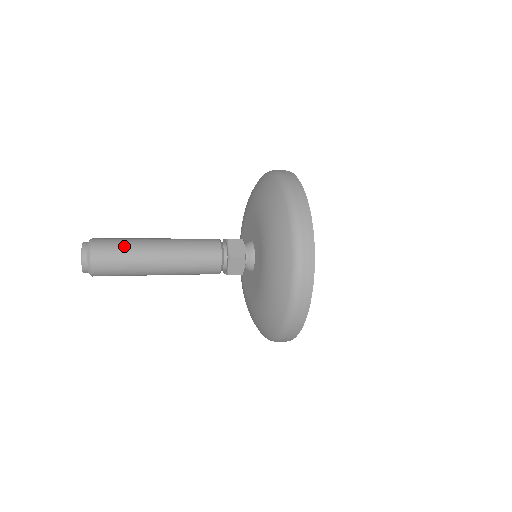
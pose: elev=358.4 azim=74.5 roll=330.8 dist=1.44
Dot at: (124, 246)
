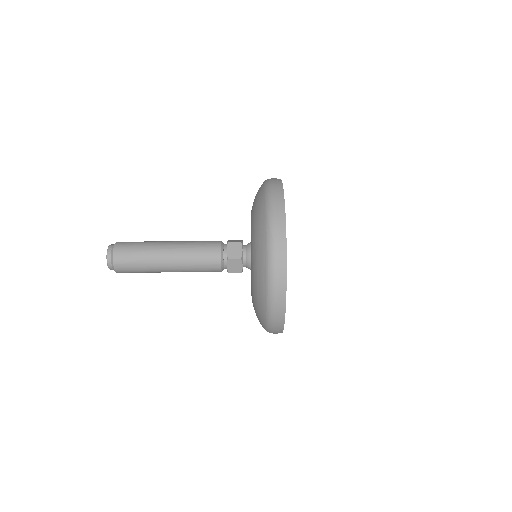
Dot at: (139, 249)
